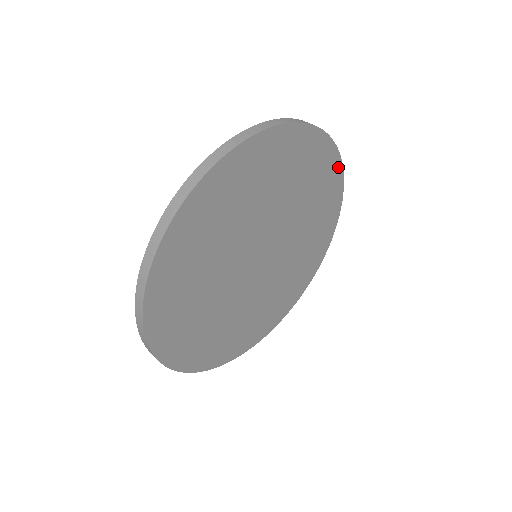
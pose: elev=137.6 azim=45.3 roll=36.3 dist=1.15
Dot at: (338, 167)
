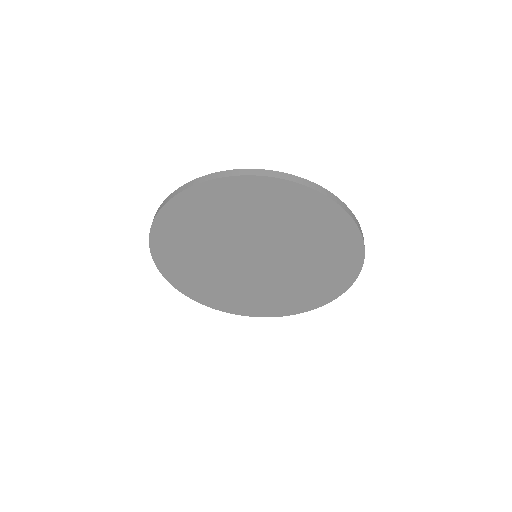
Dot at: (337, 294)
